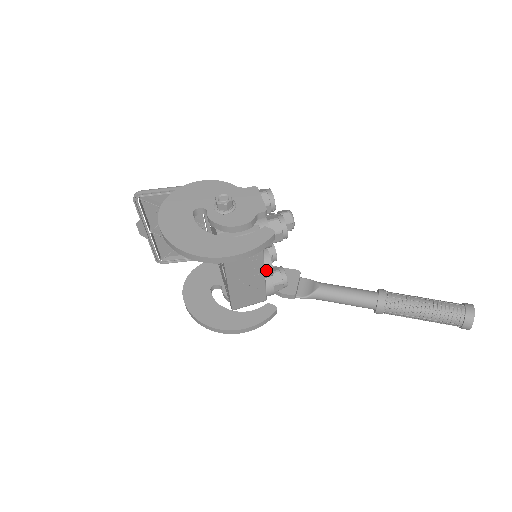
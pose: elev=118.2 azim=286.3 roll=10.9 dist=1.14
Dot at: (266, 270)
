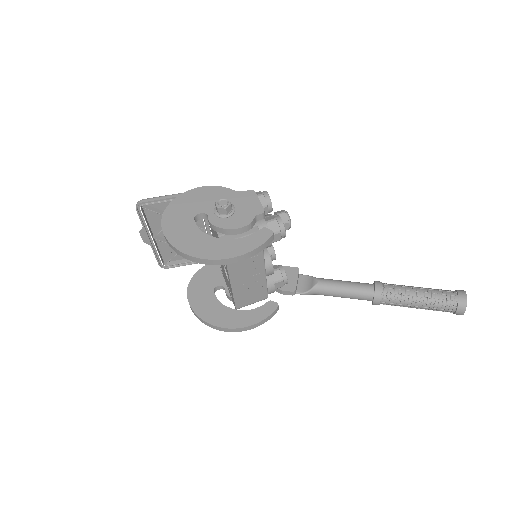
Dot at: (267, 269)
